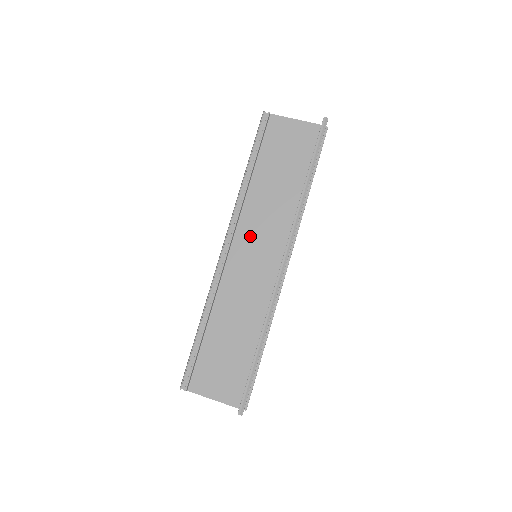
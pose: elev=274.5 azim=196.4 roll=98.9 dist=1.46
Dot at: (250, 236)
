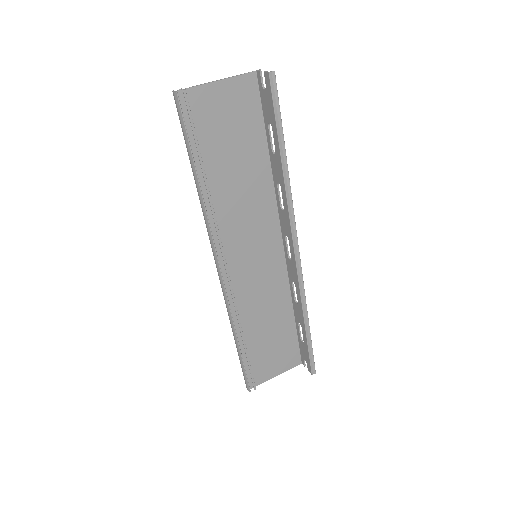
Dot at: (239, 242)
